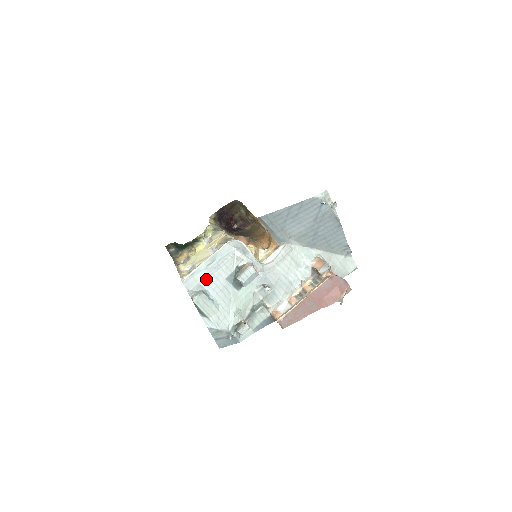
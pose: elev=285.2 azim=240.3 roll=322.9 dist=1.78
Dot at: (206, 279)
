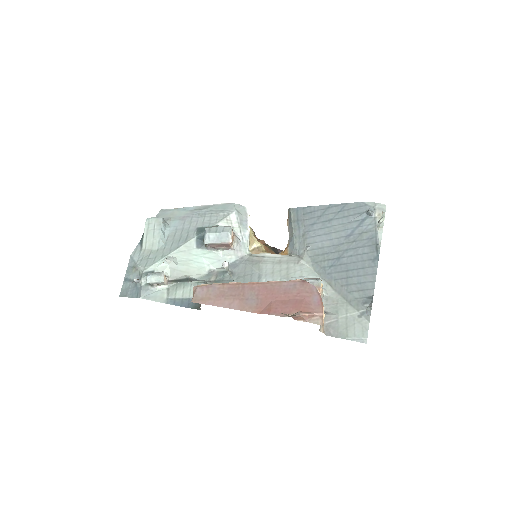
Dot at: (181, 218)
